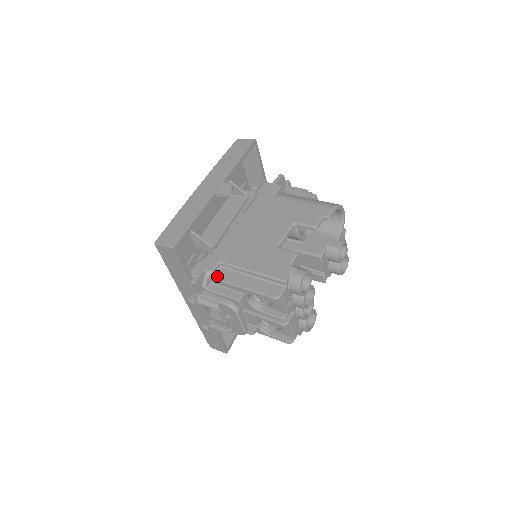
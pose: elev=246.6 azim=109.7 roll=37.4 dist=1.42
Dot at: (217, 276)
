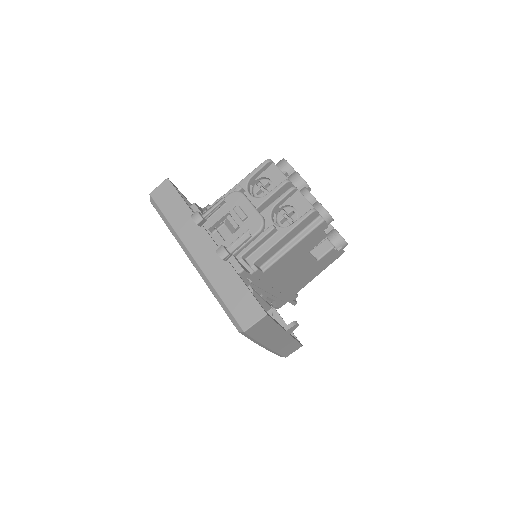
Dot at: (214, 203)
